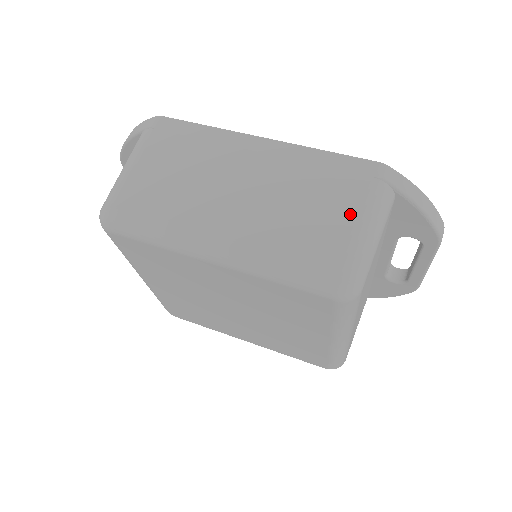
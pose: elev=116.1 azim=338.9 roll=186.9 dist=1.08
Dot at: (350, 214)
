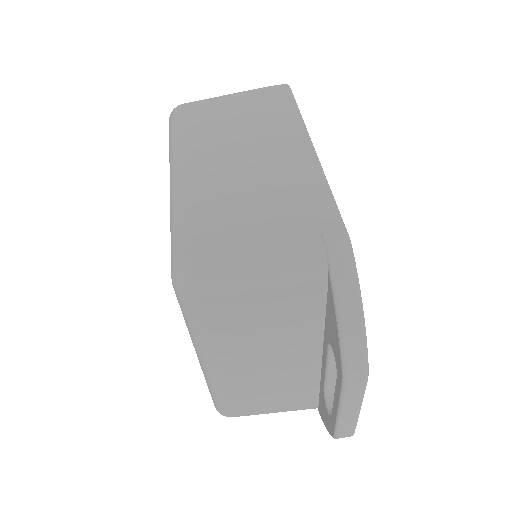
Dot at: (263, 239)
